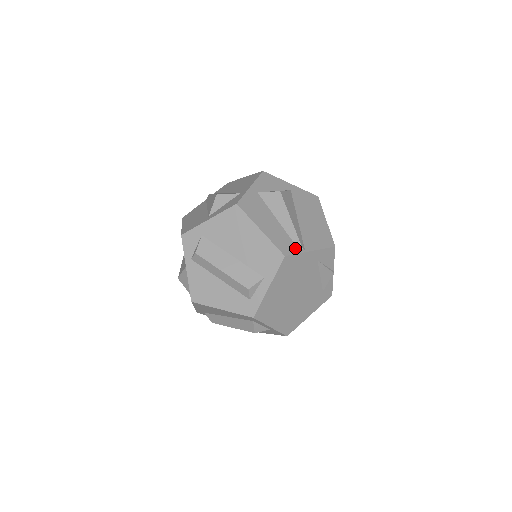
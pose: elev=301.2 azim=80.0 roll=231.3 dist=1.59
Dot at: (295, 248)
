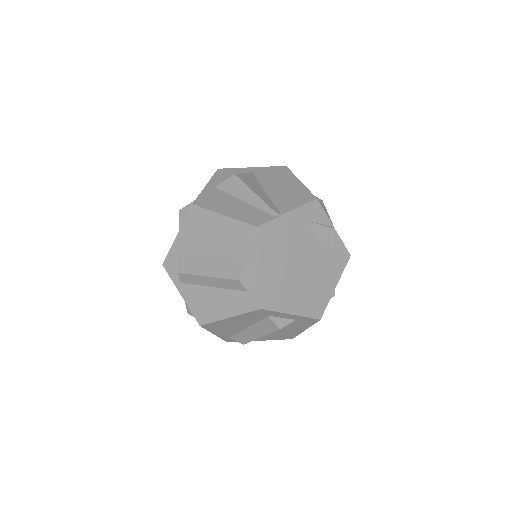
Dot at: (268, 216)
